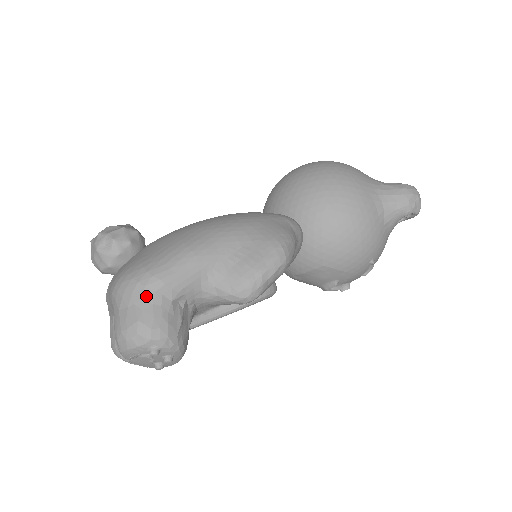
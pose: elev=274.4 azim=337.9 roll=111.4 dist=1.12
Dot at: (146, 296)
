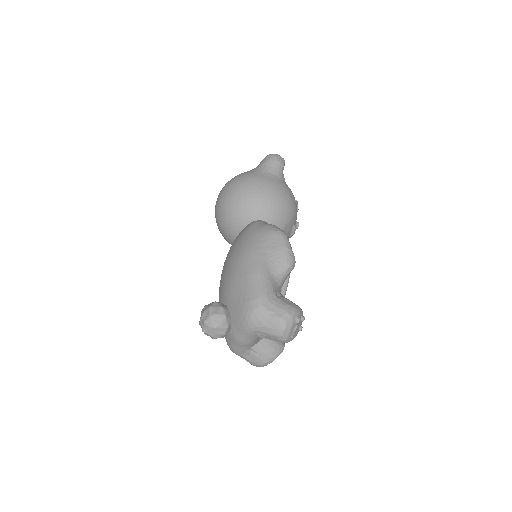
Dot at: (268, 307)
